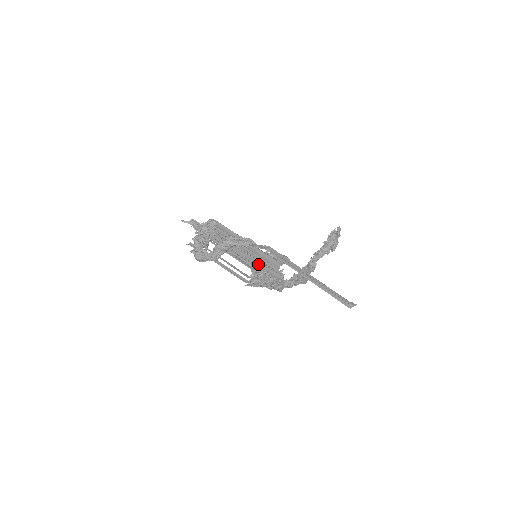
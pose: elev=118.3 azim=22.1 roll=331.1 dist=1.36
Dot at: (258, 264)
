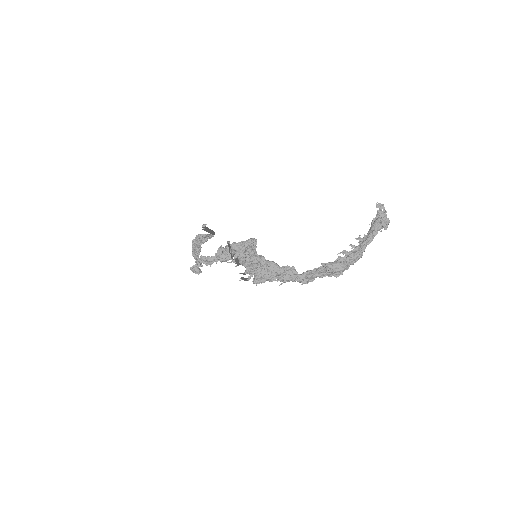
Dot at: (231, 255)
